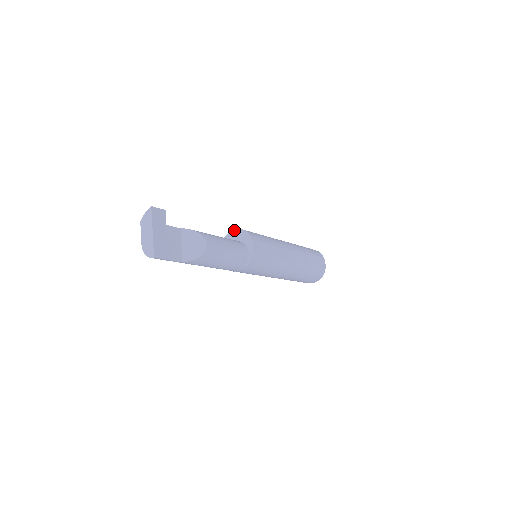
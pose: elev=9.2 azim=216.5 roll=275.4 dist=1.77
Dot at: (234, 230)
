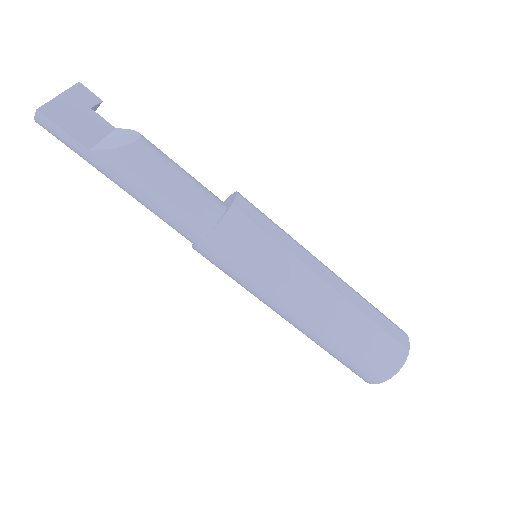
Dot at: occluded
